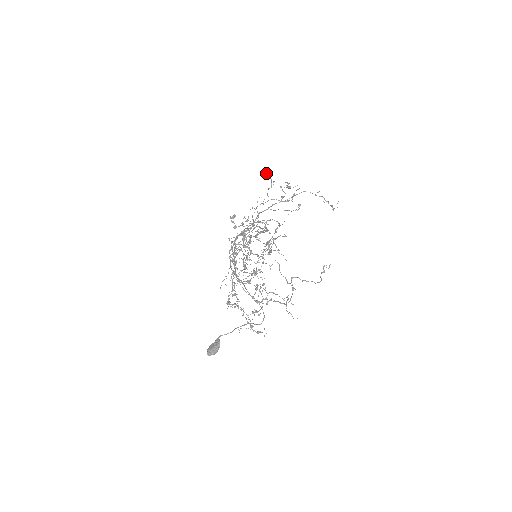
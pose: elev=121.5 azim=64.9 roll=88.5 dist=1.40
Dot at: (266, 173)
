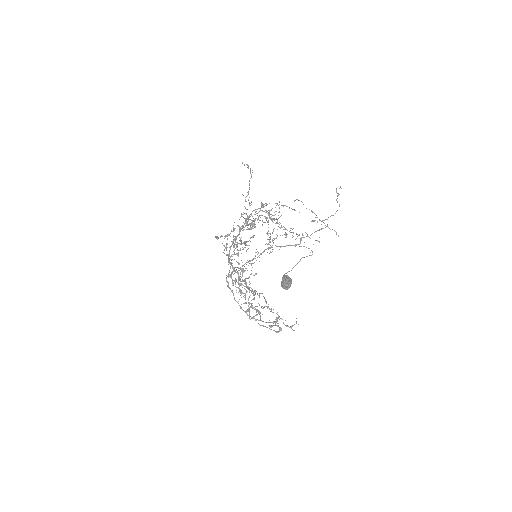
Dot at: (244, 165)
